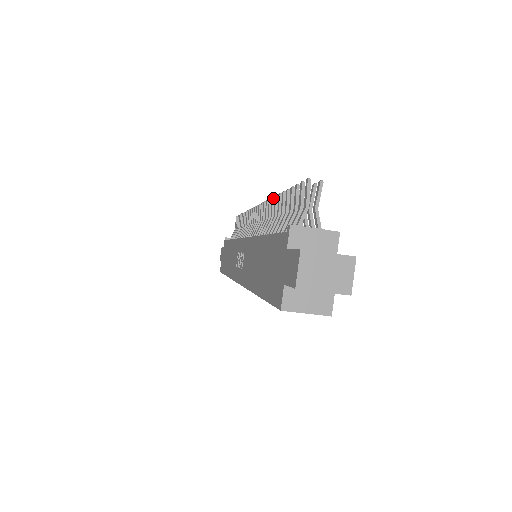
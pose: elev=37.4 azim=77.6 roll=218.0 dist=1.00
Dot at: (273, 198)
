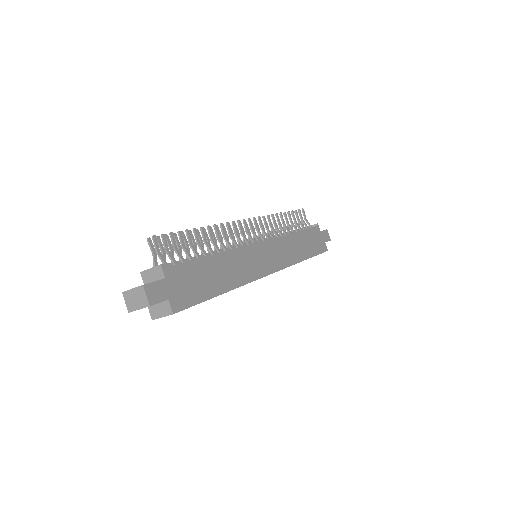
Dot at: occluded
